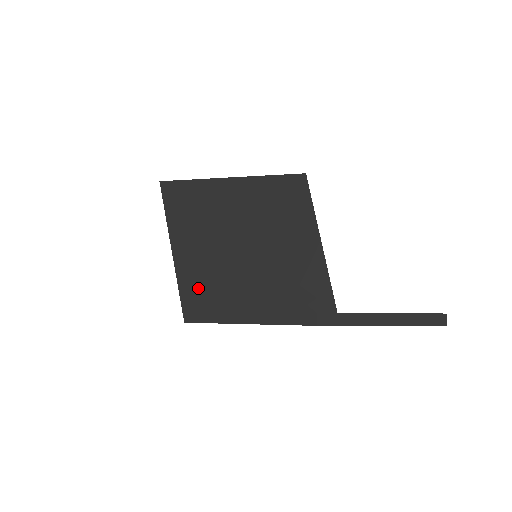
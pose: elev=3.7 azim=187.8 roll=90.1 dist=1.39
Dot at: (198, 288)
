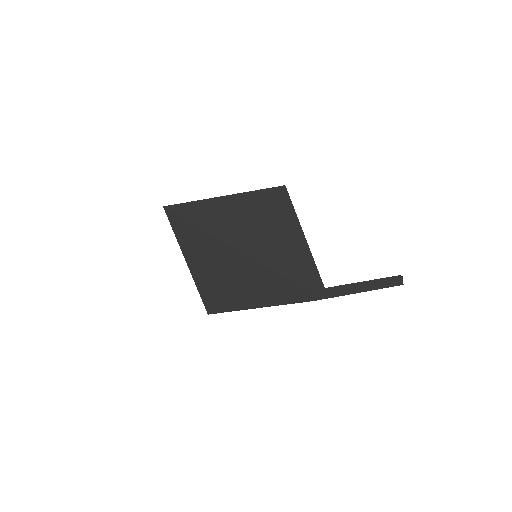
Dot at: (214, 287)
